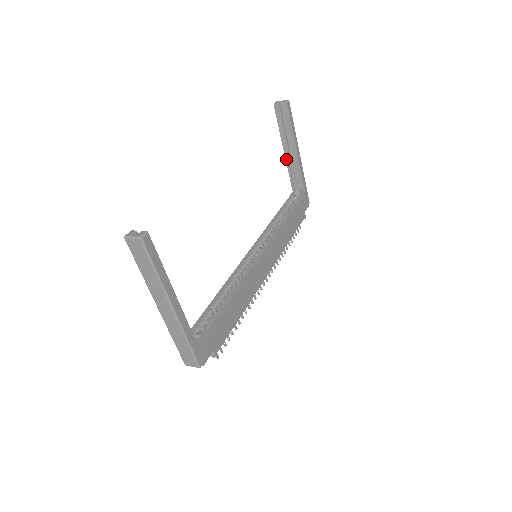
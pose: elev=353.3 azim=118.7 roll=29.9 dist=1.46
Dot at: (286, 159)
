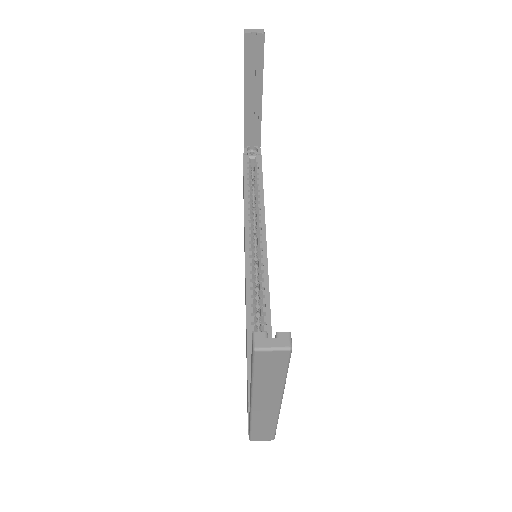
Dot at: (244, 108)
